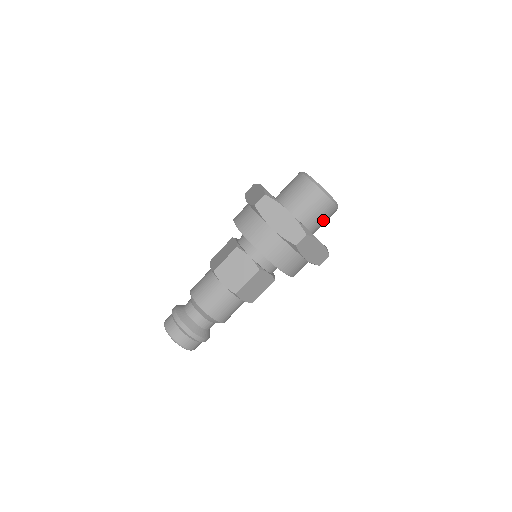
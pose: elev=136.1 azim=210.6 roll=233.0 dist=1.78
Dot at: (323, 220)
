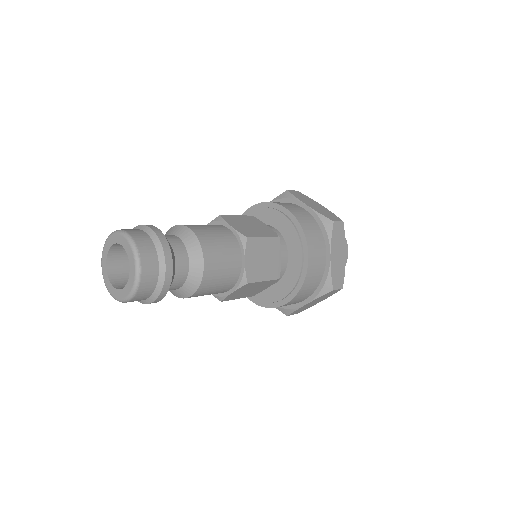
Dot at: occluded
